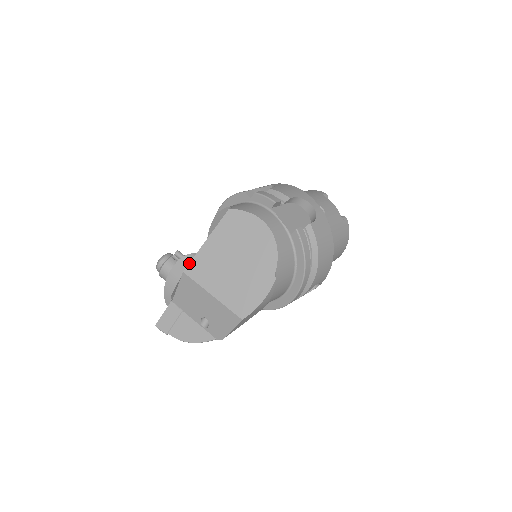
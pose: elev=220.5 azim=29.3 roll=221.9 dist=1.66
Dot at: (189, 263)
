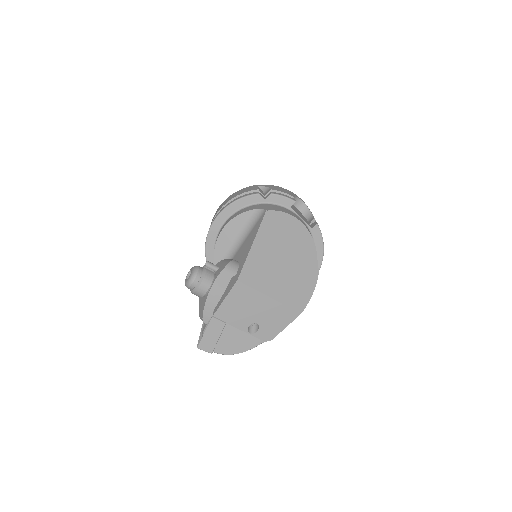
Dot at: (241, 270)
